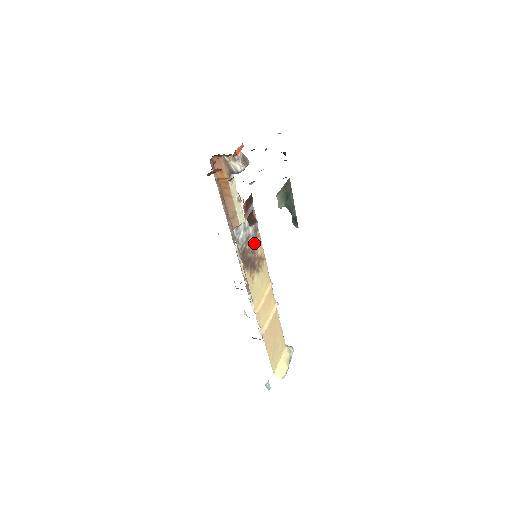
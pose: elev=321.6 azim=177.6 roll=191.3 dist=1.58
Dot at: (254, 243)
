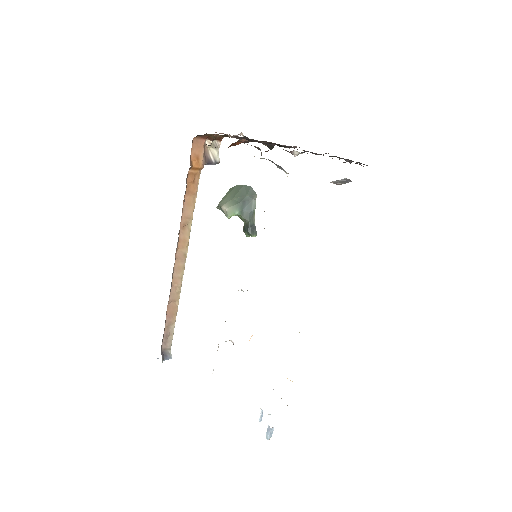
Dot at: occluded
